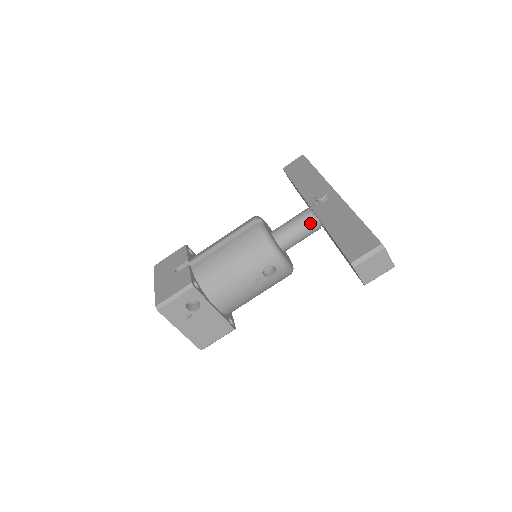
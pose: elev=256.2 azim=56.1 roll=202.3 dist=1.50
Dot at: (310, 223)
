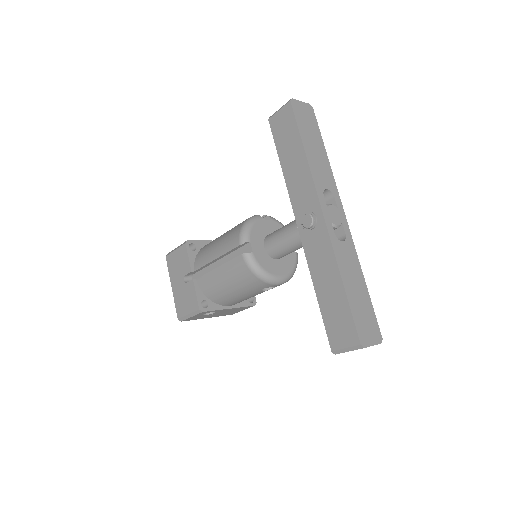
Dot at: (301, 244)
